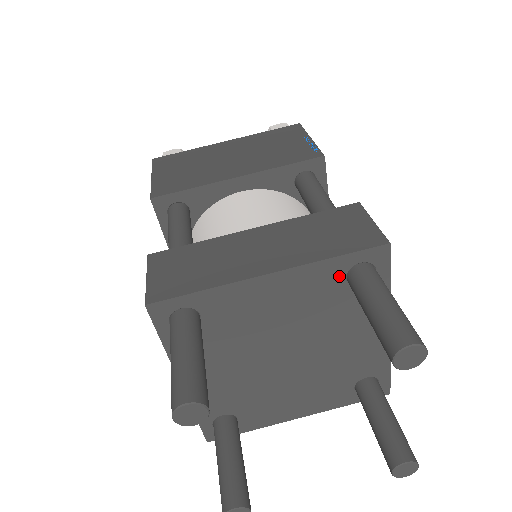
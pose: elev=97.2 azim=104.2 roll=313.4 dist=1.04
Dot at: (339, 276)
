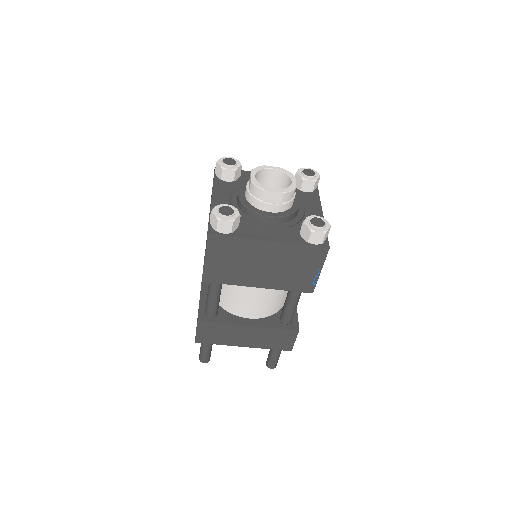
Dot at: occluded
